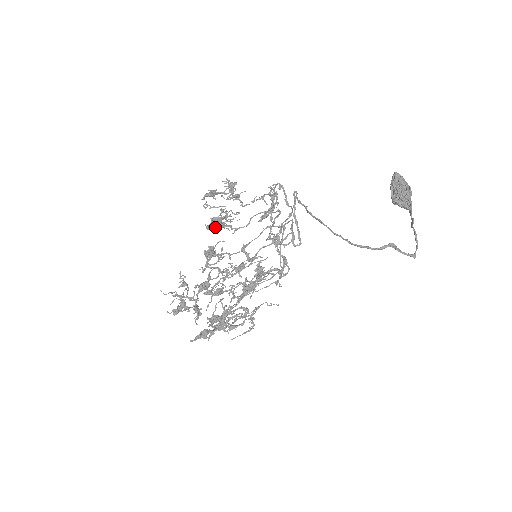
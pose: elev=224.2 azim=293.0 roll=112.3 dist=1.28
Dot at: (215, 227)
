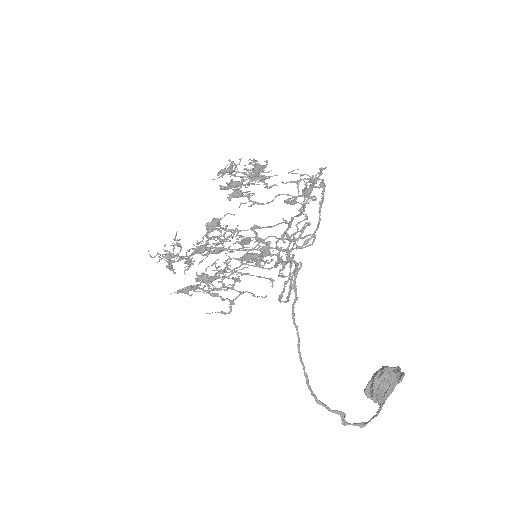
Dot at: (229, 195)
